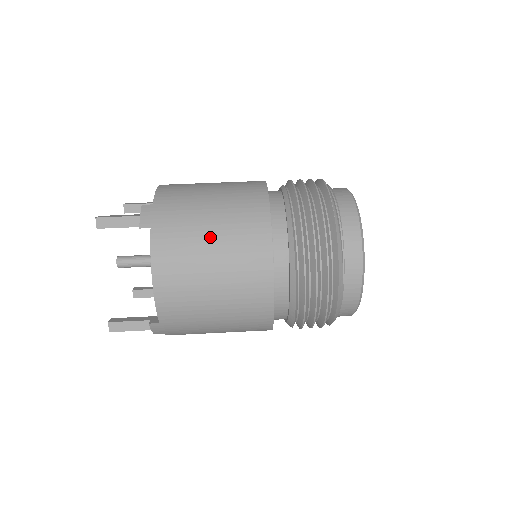
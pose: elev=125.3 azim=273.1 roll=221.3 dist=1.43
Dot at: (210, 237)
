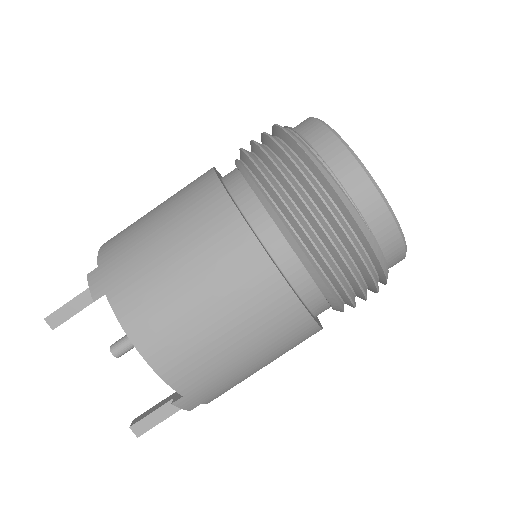
Dot at: (175, 264)
